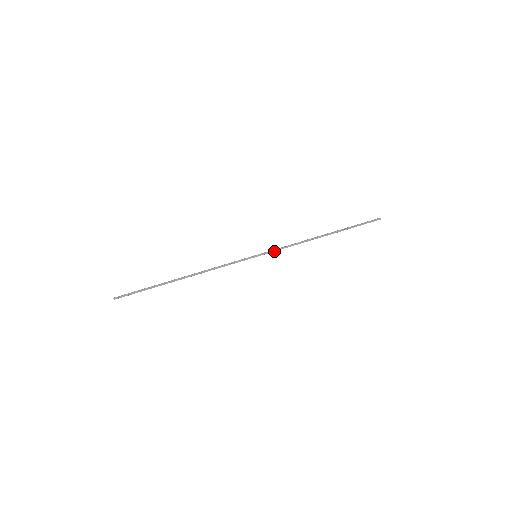
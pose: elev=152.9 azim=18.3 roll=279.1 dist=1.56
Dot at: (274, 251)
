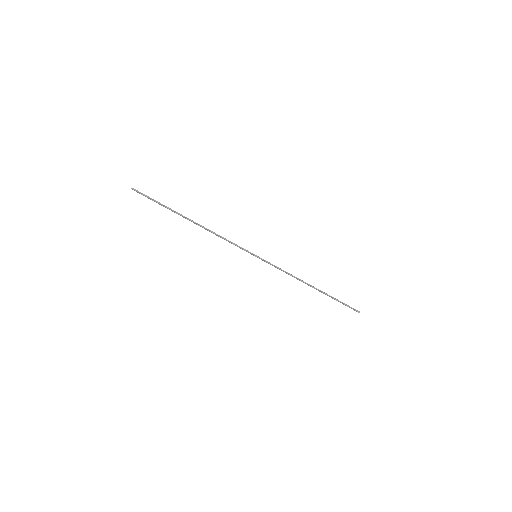
Dot at: occluded
